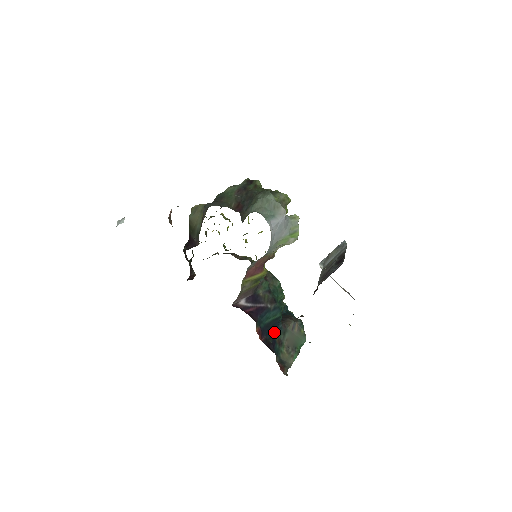
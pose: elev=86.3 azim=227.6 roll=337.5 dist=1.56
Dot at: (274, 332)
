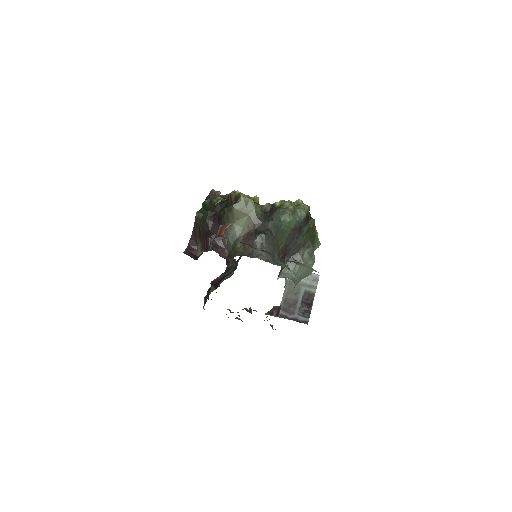
Dot at: occluded
